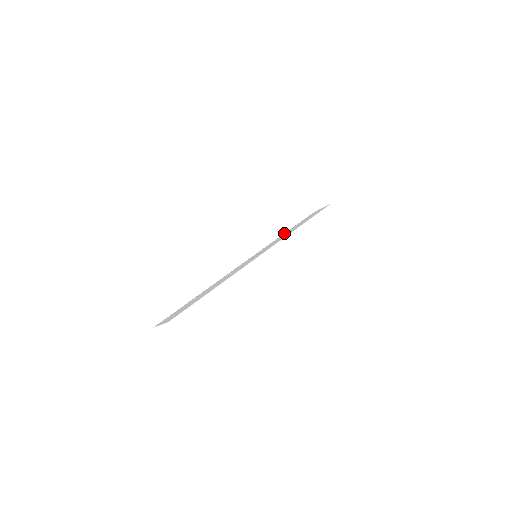
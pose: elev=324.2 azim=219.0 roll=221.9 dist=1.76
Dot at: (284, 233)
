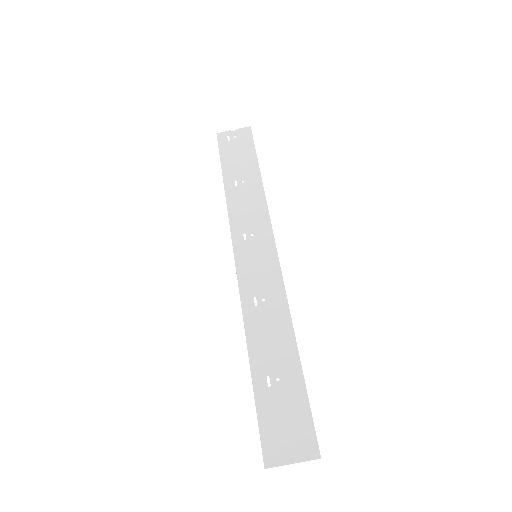
Dot at: (226, 189)
